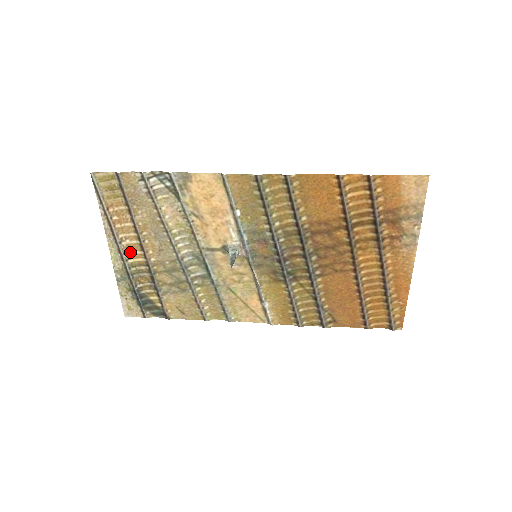
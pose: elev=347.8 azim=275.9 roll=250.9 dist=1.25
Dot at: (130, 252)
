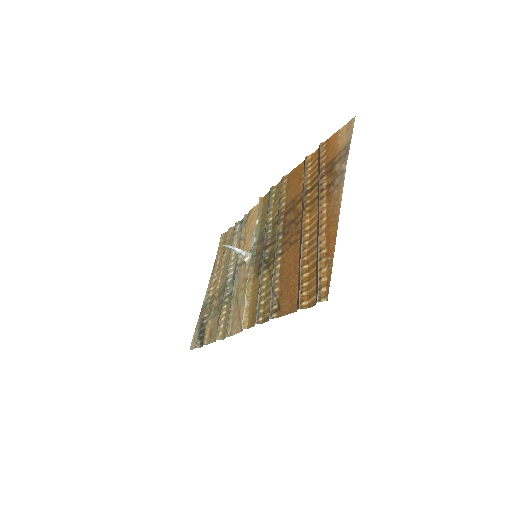
Dot at: (214, 287)
